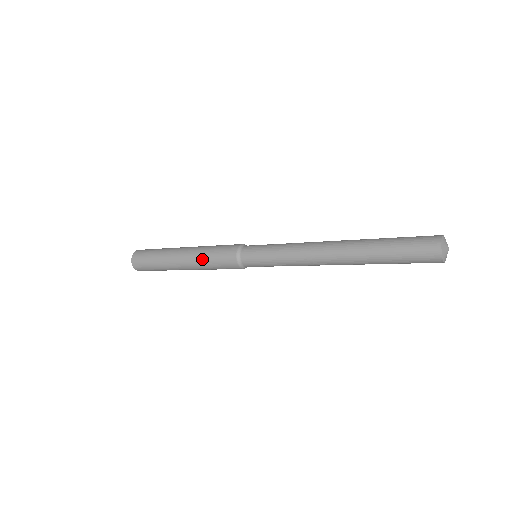
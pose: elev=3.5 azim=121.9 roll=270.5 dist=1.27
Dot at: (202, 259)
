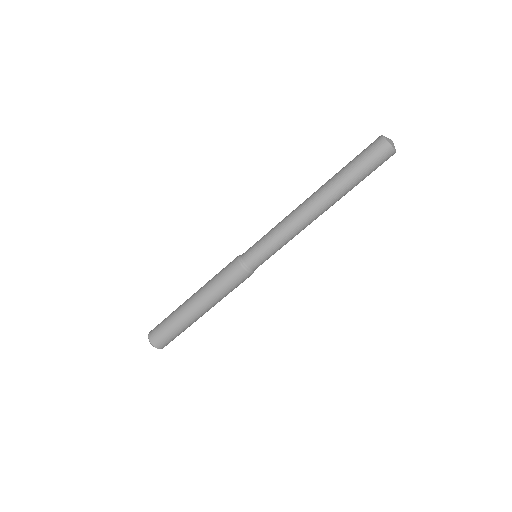
Dot at: (212, 288)
